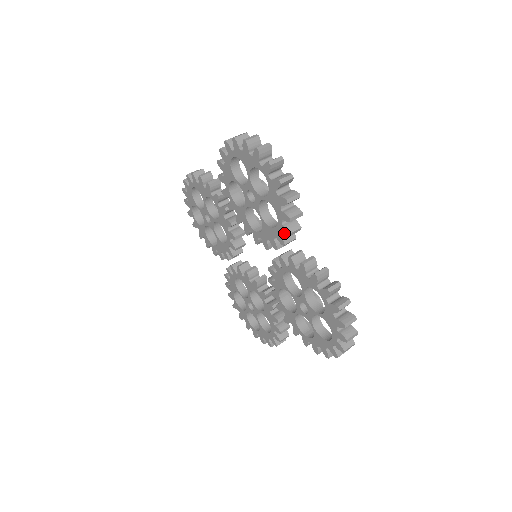
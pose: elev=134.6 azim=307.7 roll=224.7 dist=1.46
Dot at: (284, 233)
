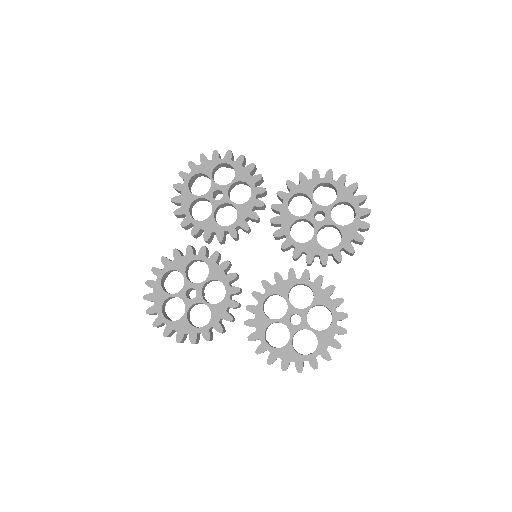
Dot at: (335, 257)
